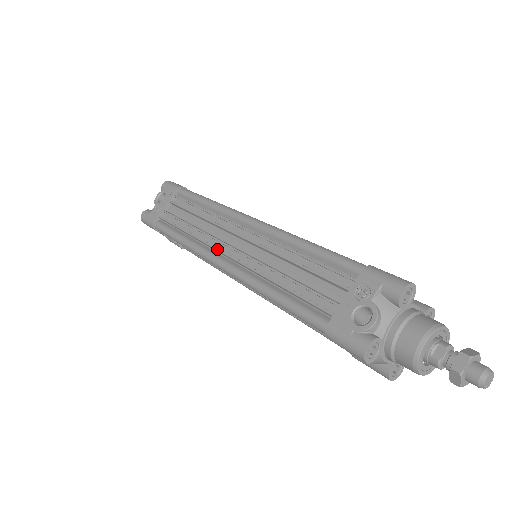
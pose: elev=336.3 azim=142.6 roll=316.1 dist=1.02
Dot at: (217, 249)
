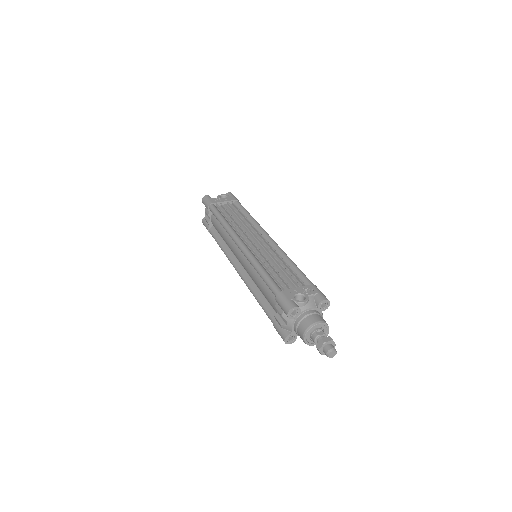
Dot at: (243, 236)
